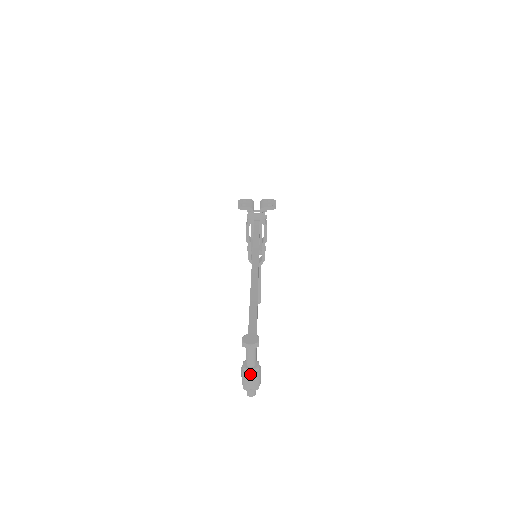
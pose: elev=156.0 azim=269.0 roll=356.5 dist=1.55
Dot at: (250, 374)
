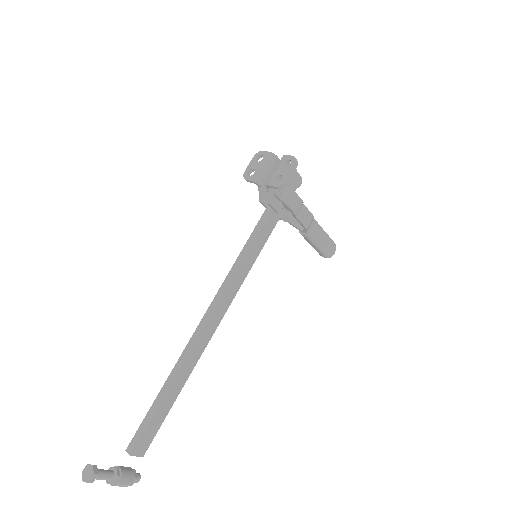
Dot at: occluded
